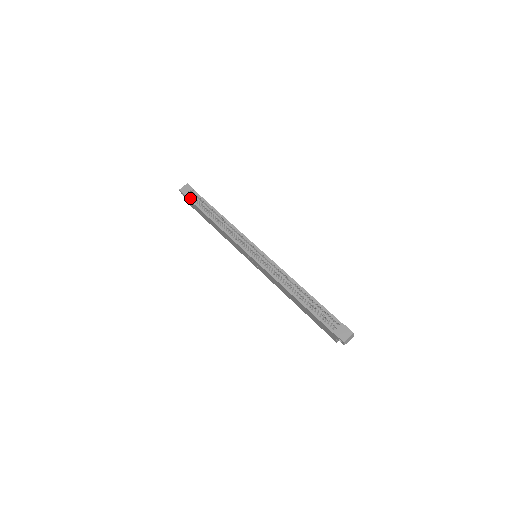
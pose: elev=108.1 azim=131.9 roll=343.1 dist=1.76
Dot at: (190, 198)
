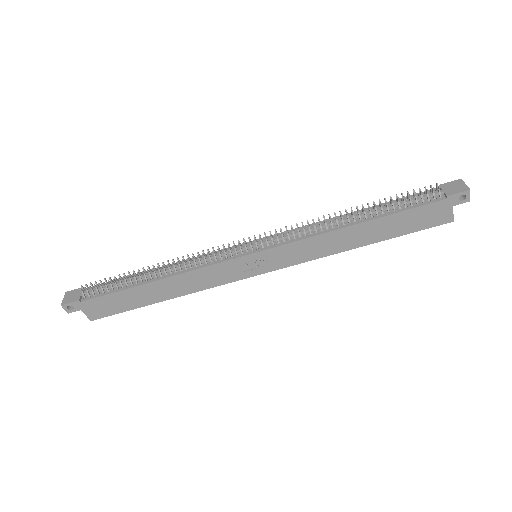
Dot at: (89, 297)
